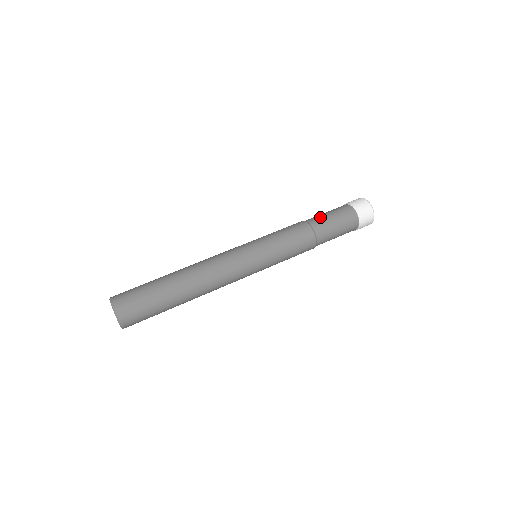
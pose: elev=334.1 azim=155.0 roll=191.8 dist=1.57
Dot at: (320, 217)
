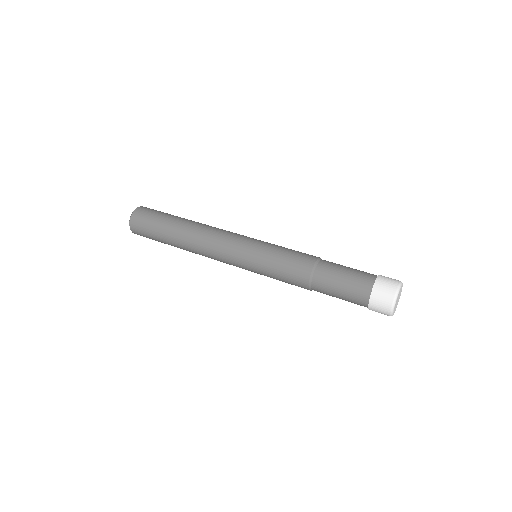
Dot at: occluded
